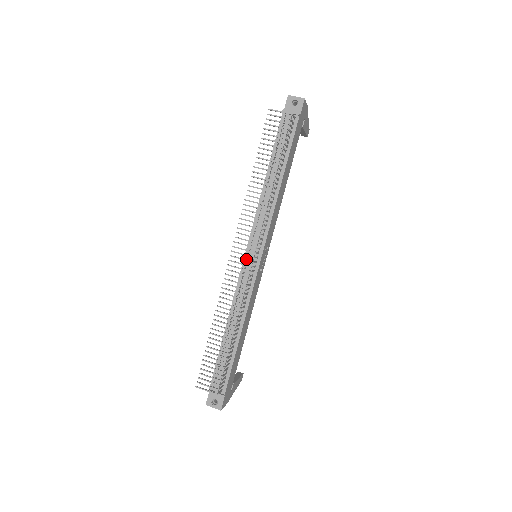
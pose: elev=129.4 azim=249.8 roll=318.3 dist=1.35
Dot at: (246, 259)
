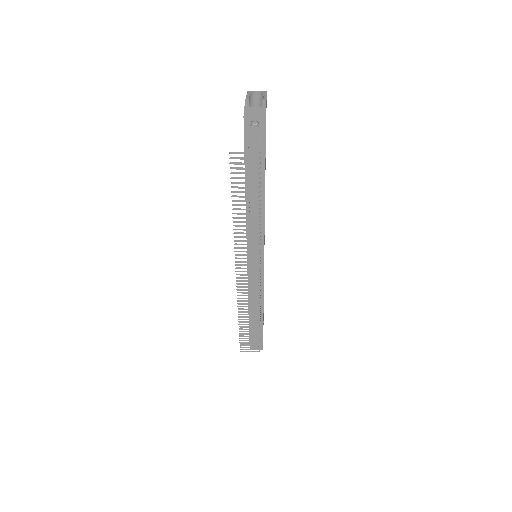
Dot at: occluded
